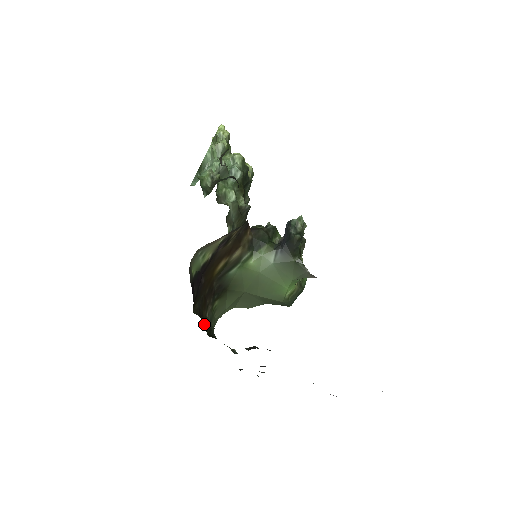
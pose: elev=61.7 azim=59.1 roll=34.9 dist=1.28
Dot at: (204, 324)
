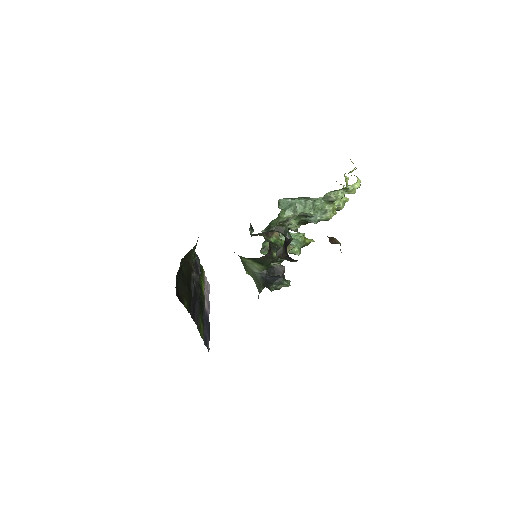
Dot at: occluded
